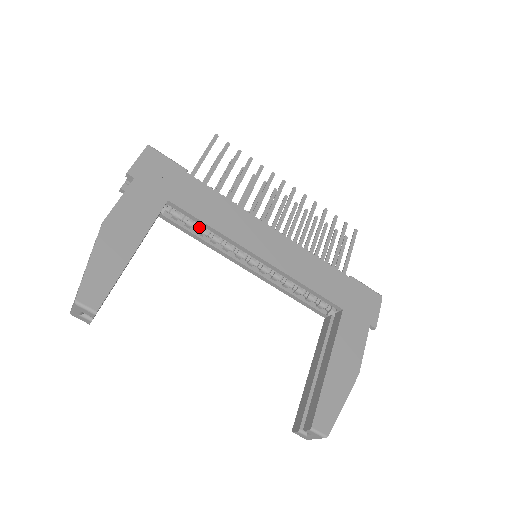
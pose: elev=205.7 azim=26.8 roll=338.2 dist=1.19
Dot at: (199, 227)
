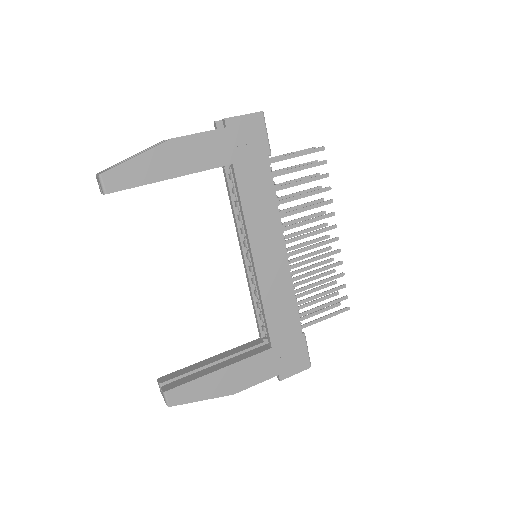
Dot at: occluded
